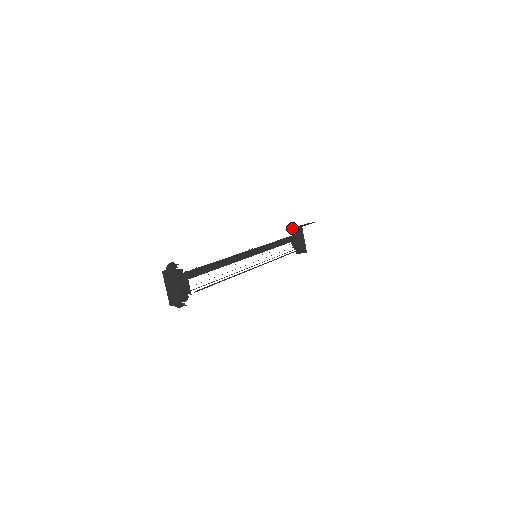
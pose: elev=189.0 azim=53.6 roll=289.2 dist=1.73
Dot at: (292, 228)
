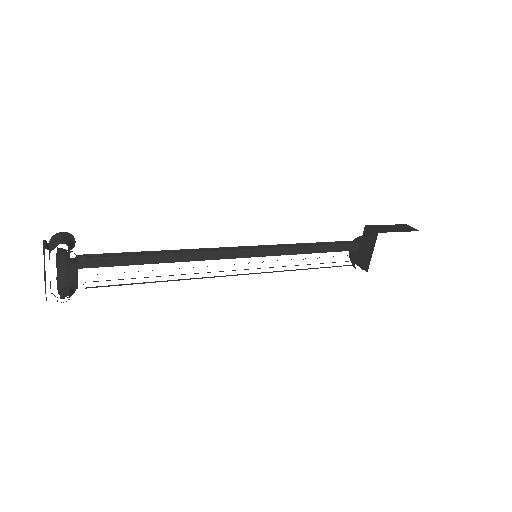
Dot at: (366, 226)
